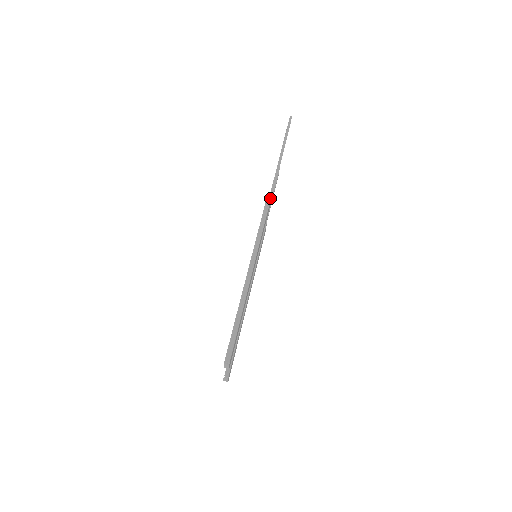
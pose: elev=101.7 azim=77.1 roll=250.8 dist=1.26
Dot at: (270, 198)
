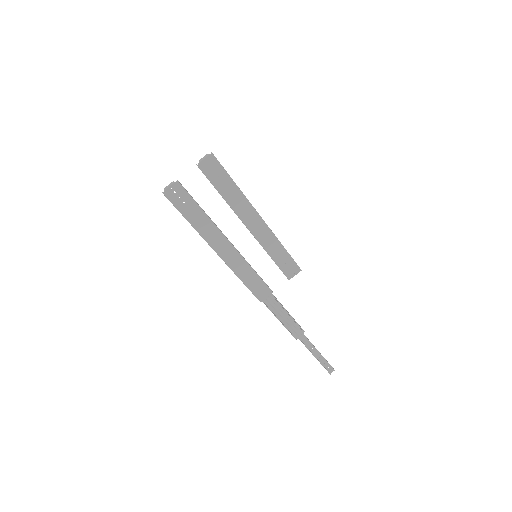
Dot at: occluded
